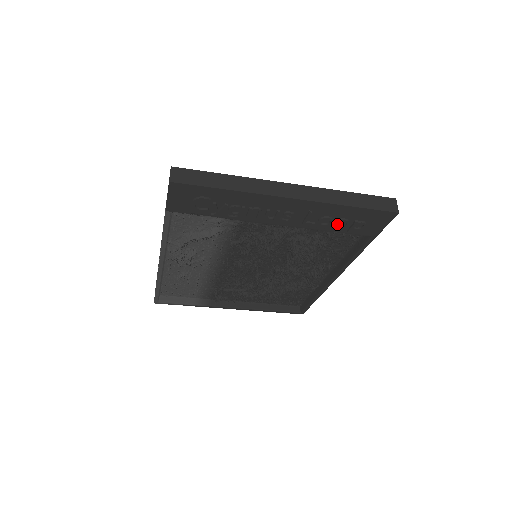
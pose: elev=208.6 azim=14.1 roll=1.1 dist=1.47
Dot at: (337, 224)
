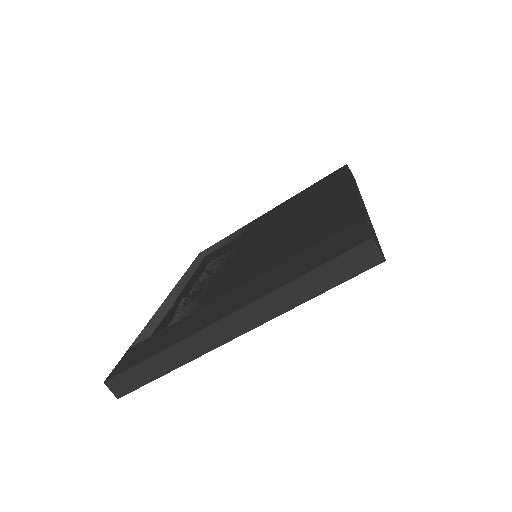
Dot at: occluded
